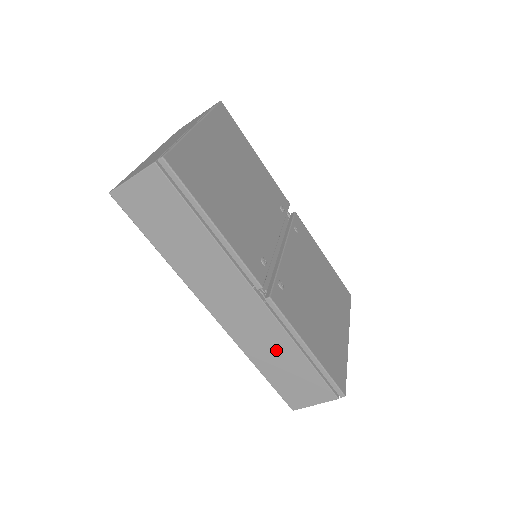
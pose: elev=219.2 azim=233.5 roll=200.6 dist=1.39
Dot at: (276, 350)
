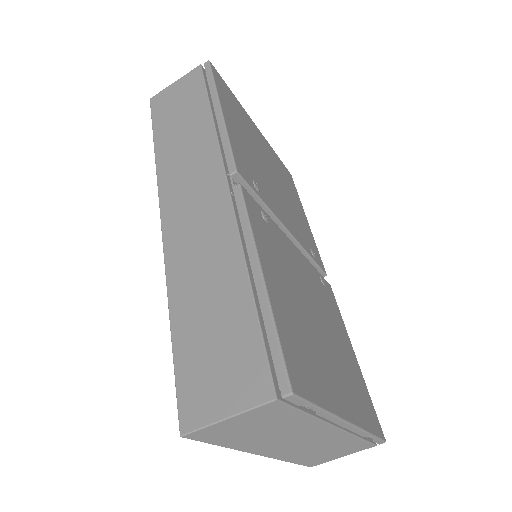
Dot at: (212, 273)
